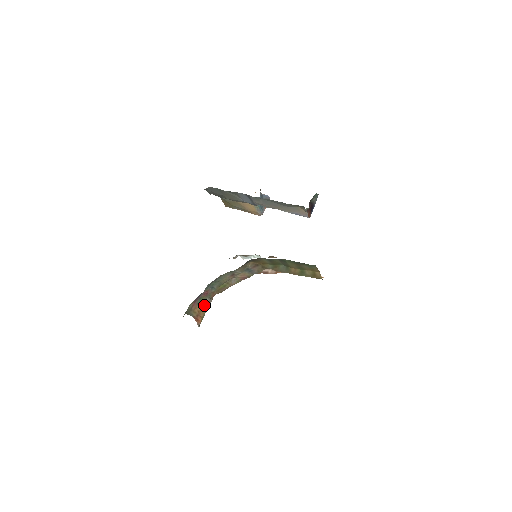
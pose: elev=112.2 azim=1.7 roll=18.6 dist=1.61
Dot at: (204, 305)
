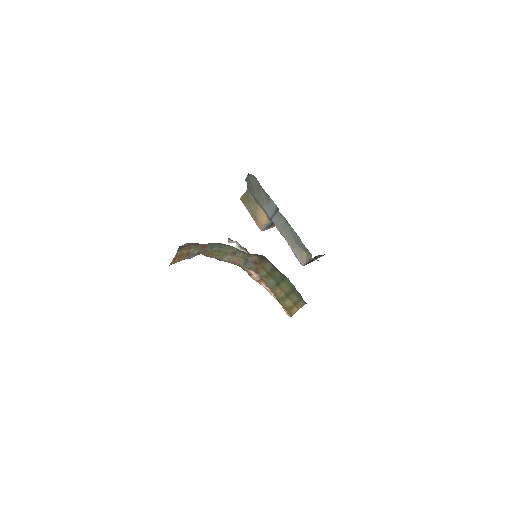
Dot at: (190, 253)
